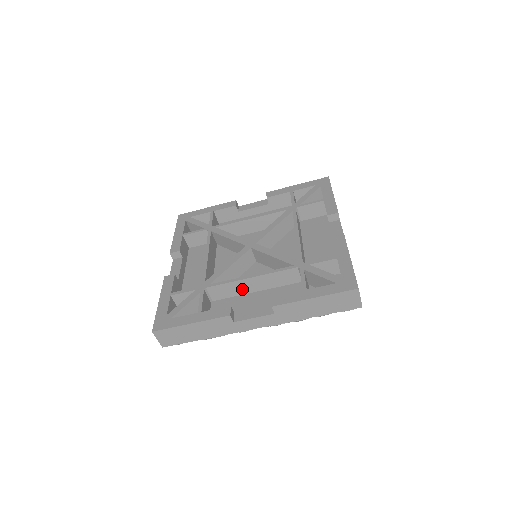
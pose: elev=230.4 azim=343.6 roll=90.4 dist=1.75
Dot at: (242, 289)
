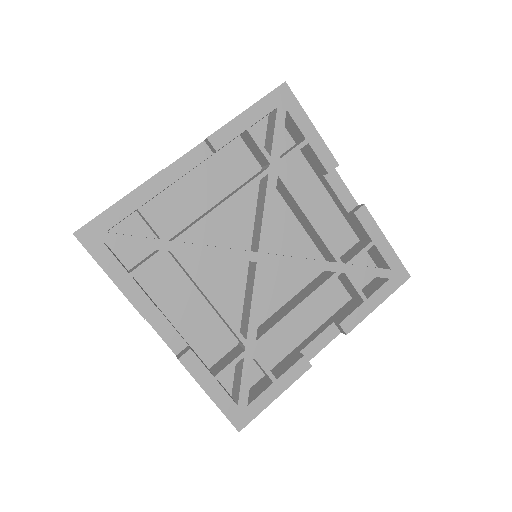
Dot at: occluded
